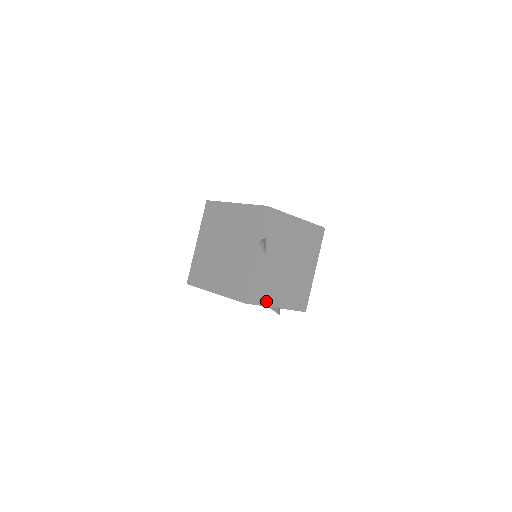
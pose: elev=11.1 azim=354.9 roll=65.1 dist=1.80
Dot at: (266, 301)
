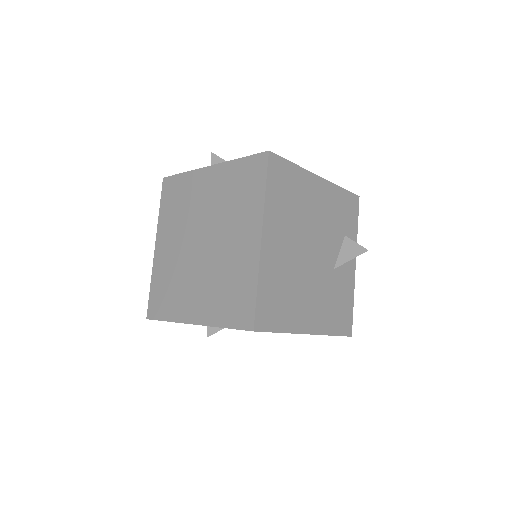
Dot at: occluded
